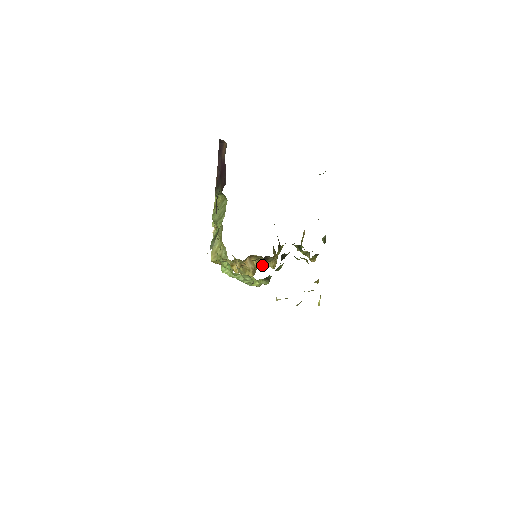
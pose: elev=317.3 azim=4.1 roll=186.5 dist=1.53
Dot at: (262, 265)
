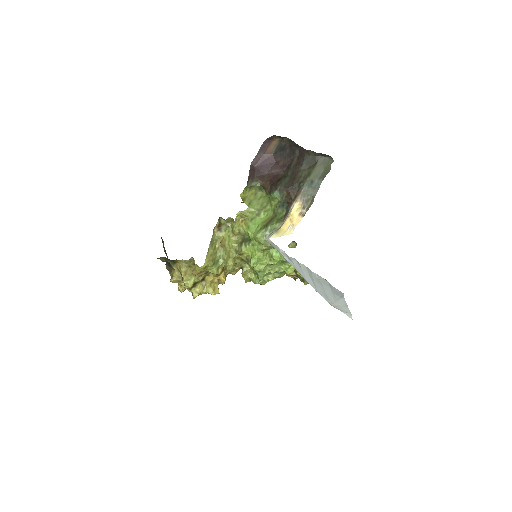
Dot at: occluded
